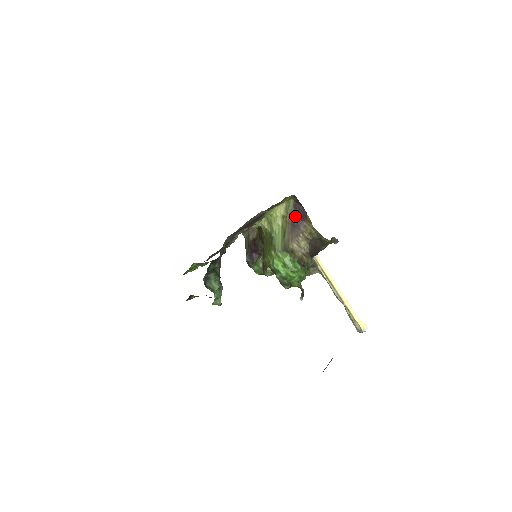
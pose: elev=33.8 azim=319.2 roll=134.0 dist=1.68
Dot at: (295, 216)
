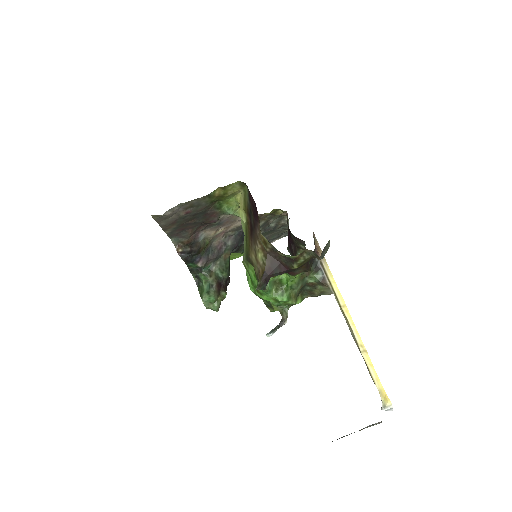
Dot at: (251, 212)
